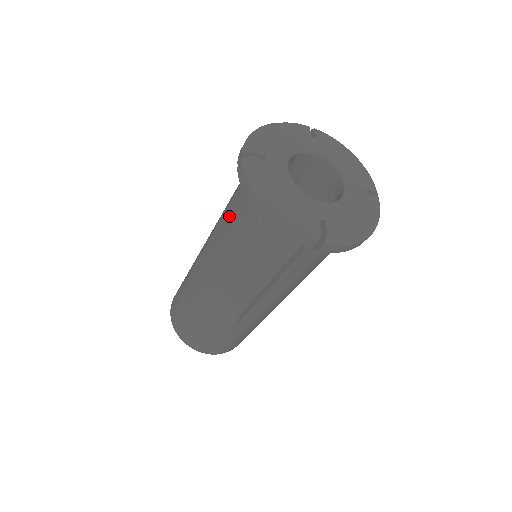
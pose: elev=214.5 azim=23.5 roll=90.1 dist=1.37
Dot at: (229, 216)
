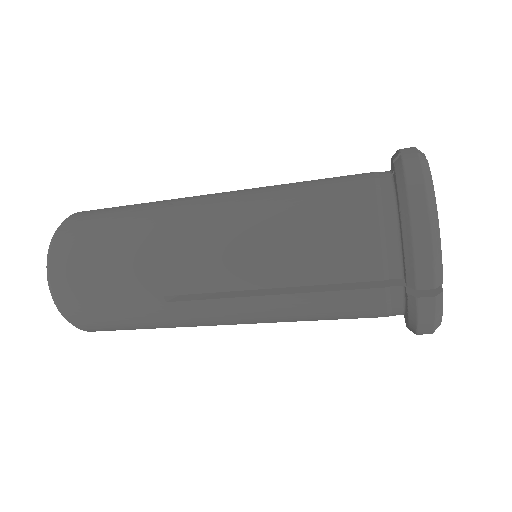
Dot at: (321, 188)
